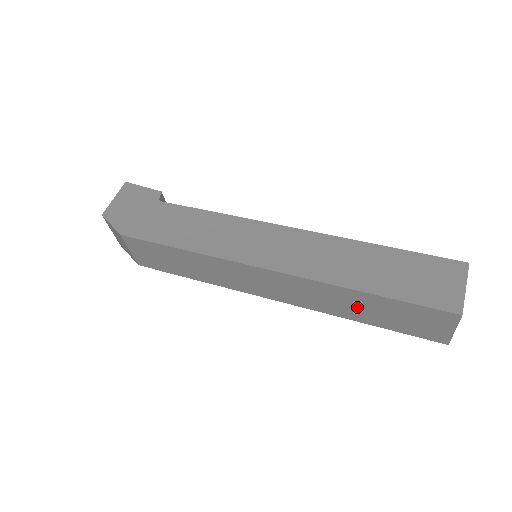
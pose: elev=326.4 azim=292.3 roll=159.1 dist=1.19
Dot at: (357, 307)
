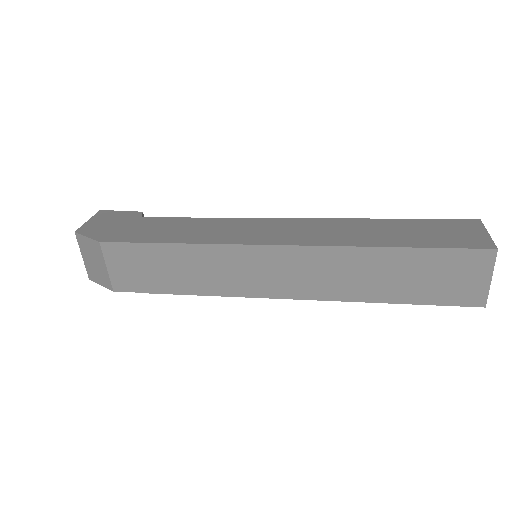
Dot at: (381, 276)
